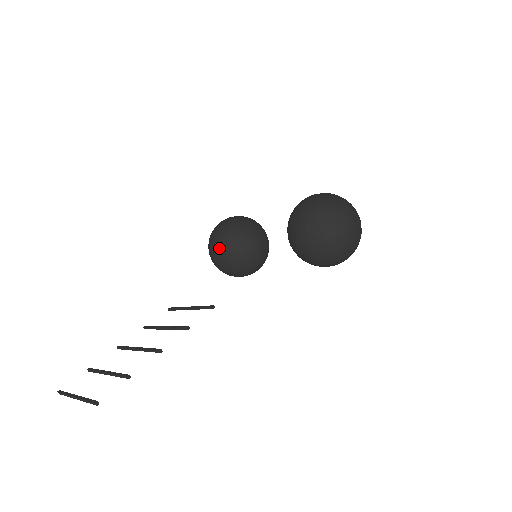
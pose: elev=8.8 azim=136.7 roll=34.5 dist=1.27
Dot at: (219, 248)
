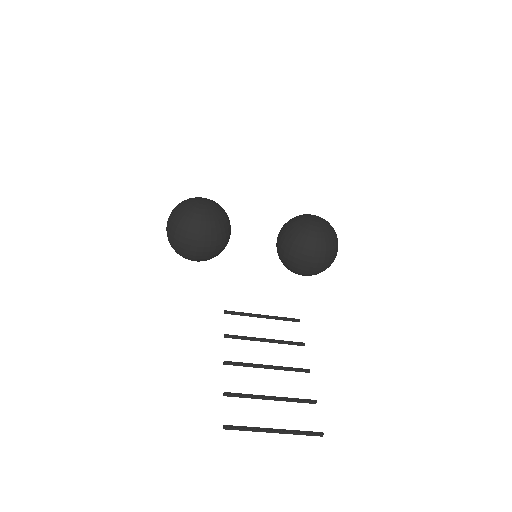
Dot at: (205, 234)
